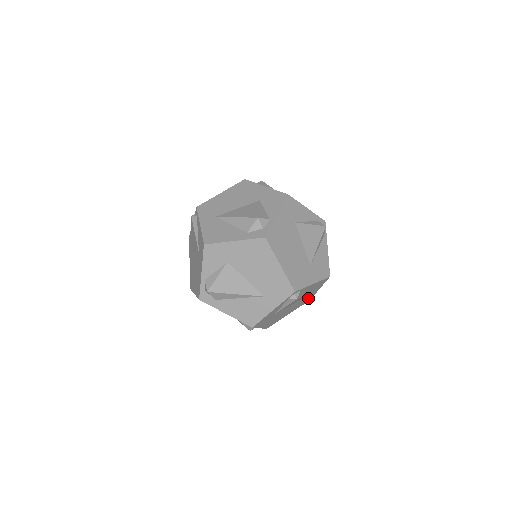
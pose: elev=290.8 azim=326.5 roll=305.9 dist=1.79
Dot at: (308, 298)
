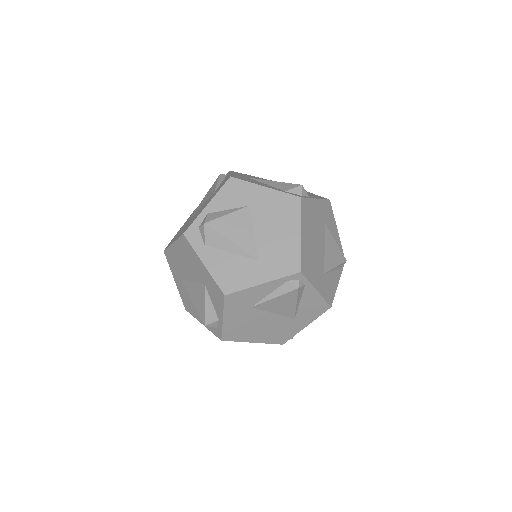
Dot at: occluded
